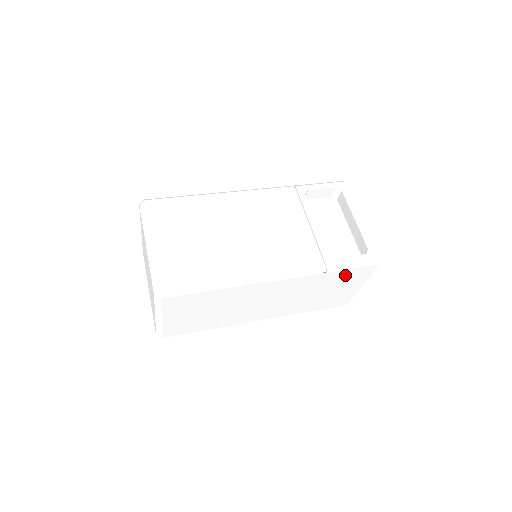
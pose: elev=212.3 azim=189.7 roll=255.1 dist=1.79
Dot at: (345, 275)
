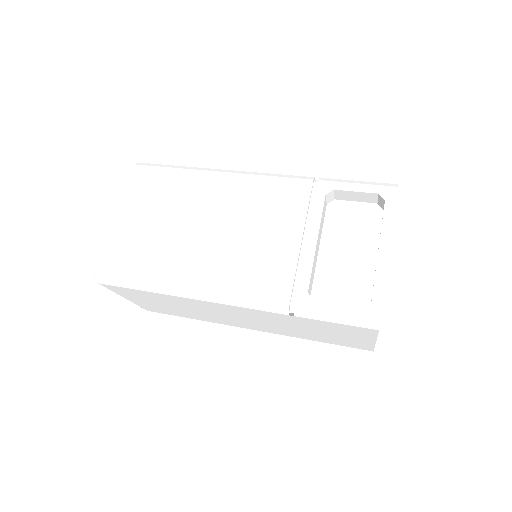
Dot at: (330, 325)
